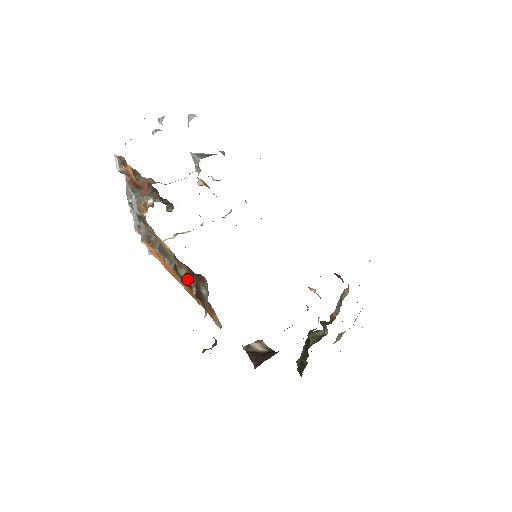
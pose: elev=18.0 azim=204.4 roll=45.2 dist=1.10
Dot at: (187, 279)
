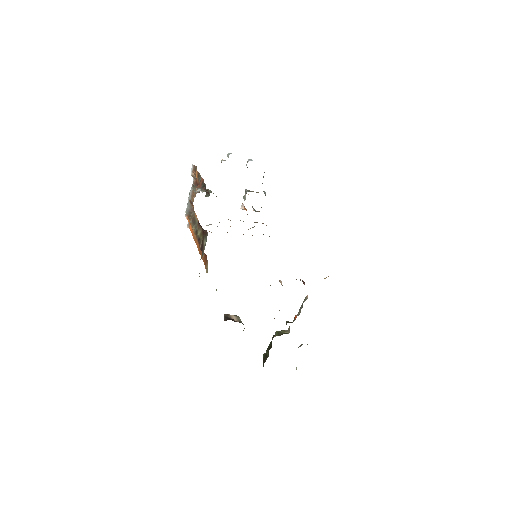
Dot at: (200, 237)
